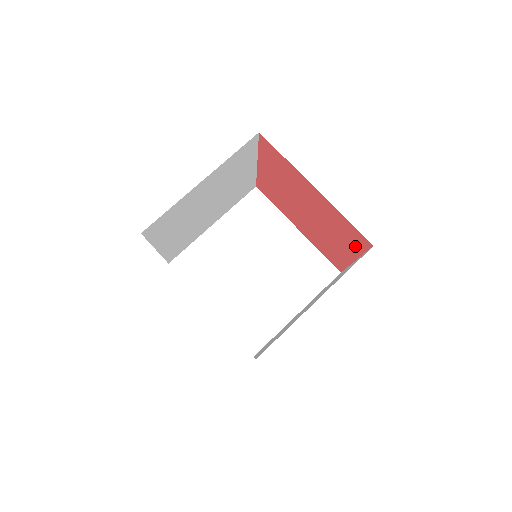
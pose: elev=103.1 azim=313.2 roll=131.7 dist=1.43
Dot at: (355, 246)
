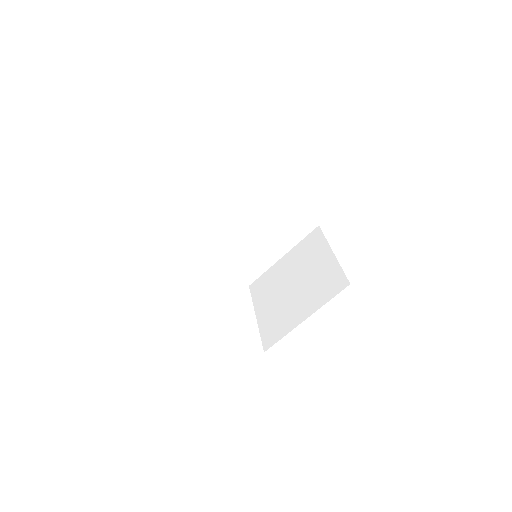
Dot at: occluded
